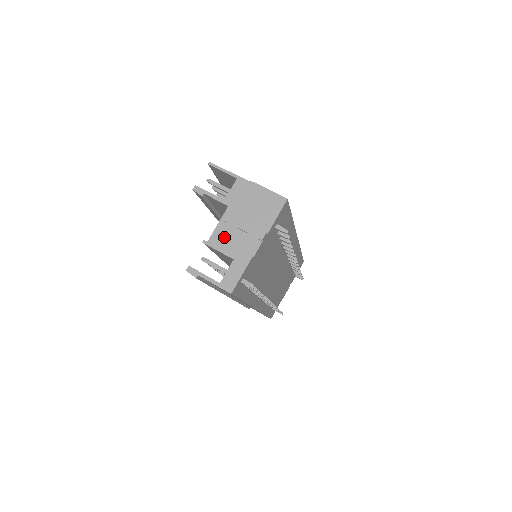
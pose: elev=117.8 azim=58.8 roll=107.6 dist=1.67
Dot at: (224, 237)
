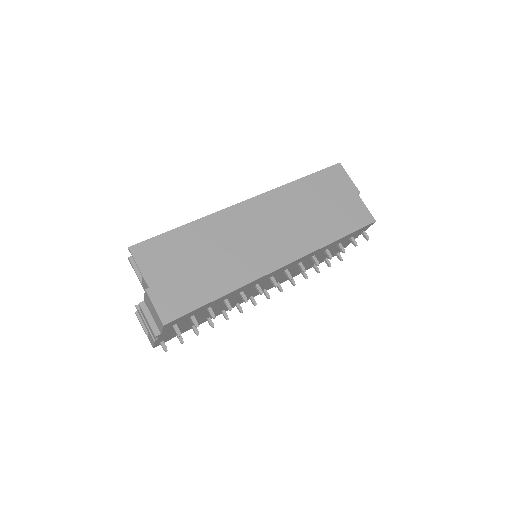
Dot at: occluded
